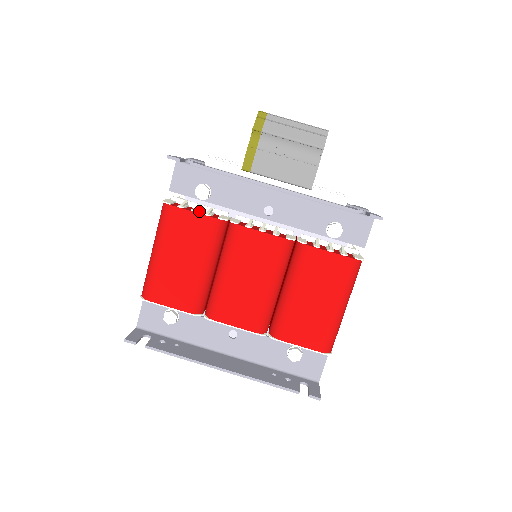
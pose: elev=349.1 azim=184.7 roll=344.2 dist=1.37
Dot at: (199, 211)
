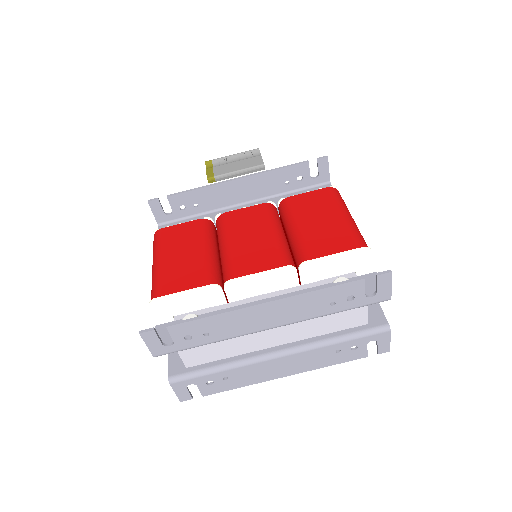
Dot at: occluded
